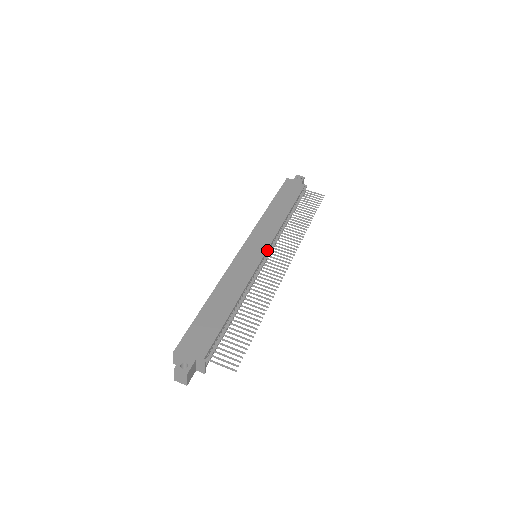
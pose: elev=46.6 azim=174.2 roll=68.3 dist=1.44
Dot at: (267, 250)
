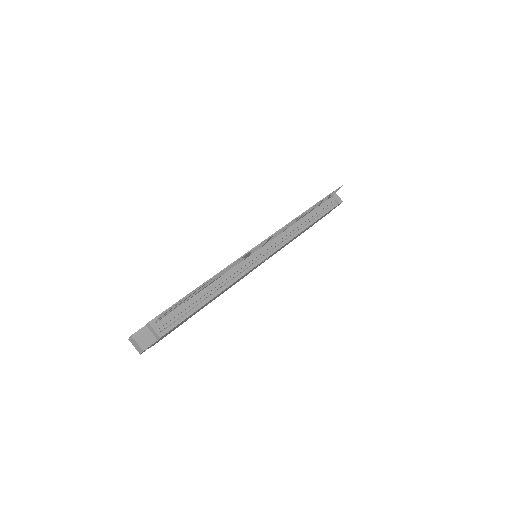
Dot at: occluded
